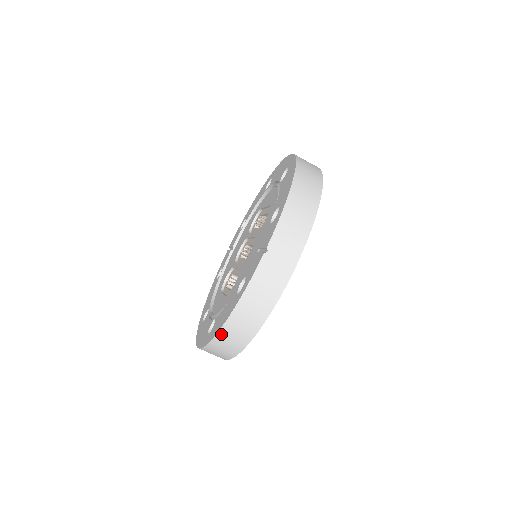
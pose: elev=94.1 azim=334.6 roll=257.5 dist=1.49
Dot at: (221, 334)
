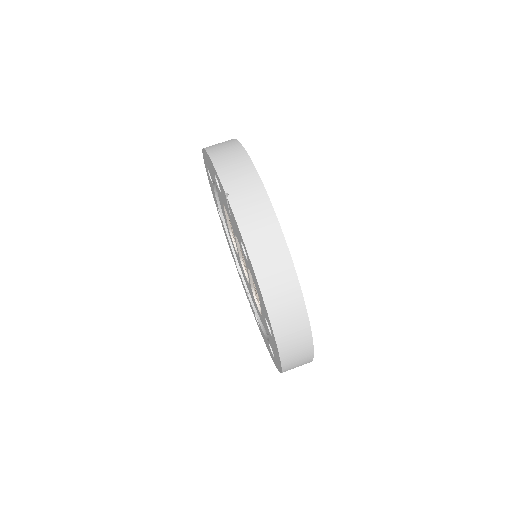
Dot at: (269, 304)
